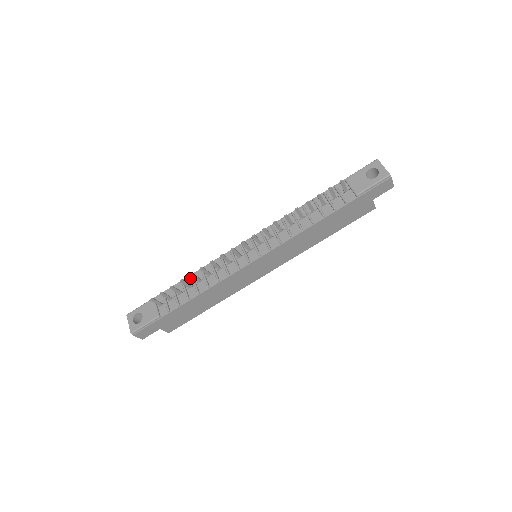
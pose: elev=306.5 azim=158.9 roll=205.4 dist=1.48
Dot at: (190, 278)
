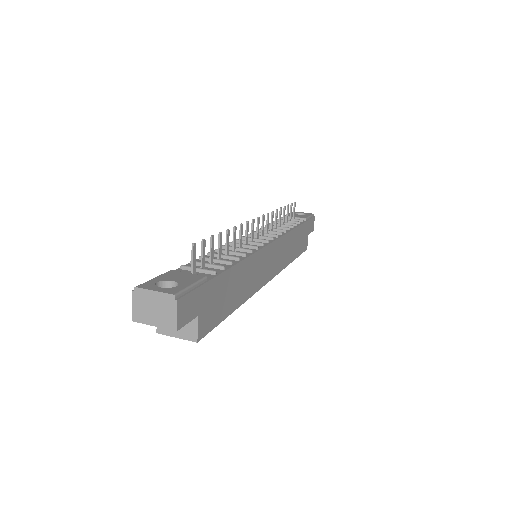
Dot at: (208, 256)
